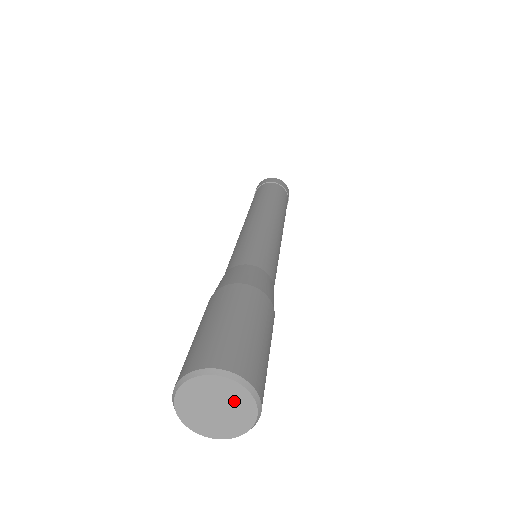
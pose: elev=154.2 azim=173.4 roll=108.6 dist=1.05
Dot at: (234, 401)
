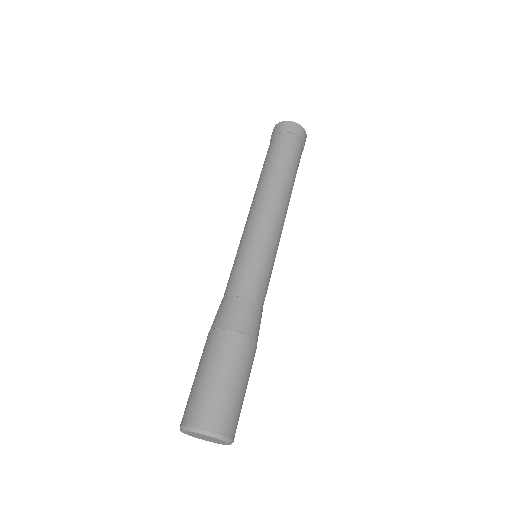
Dot at: (208, 437)
